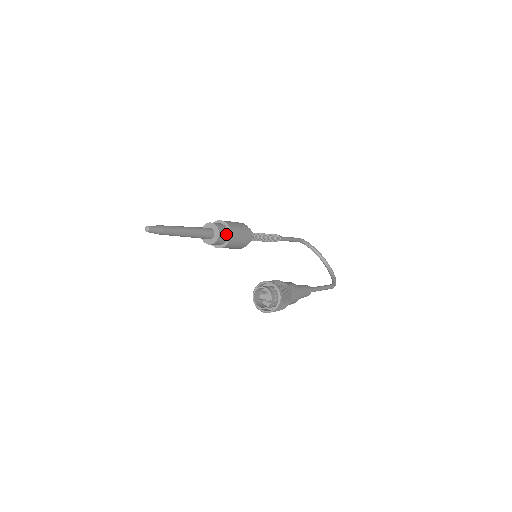
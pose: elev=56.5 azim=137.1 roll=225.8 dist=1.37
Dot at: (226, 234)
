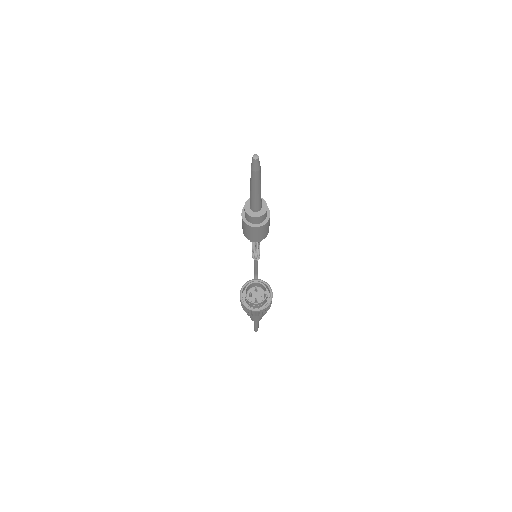
Dot at: (264, 219)
